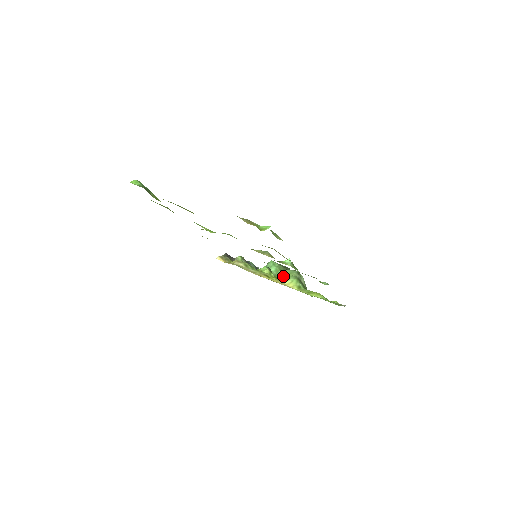
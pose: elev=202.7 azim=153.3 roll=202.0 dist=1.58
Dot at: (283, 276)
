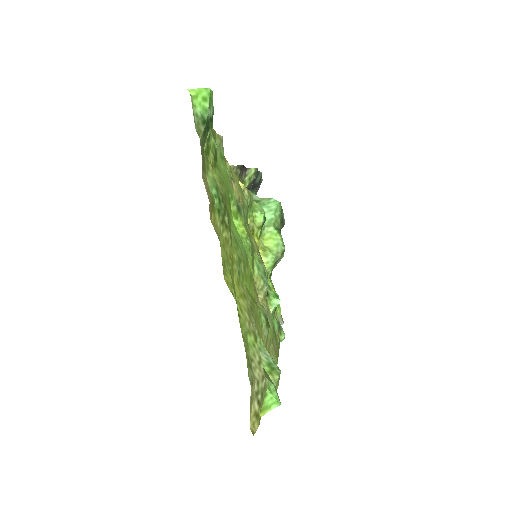
Dot at: (268, 238)
